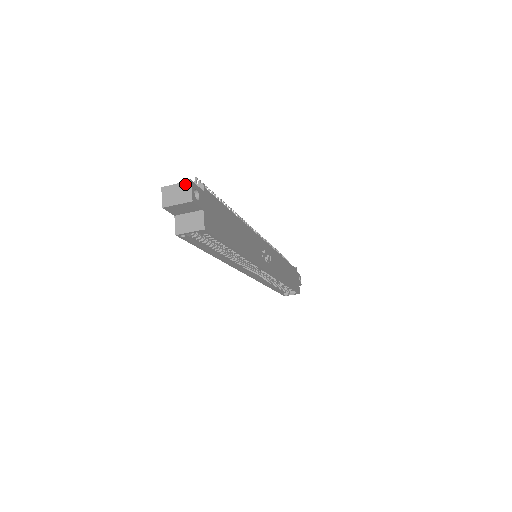
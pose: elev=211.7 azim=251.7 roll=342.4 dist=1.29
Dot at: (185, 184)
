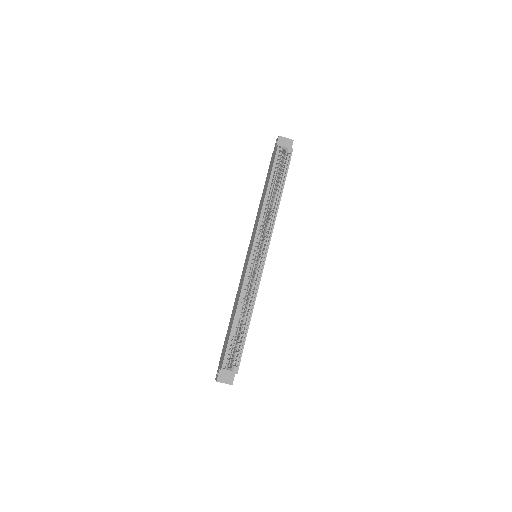
Dot at: occluded
